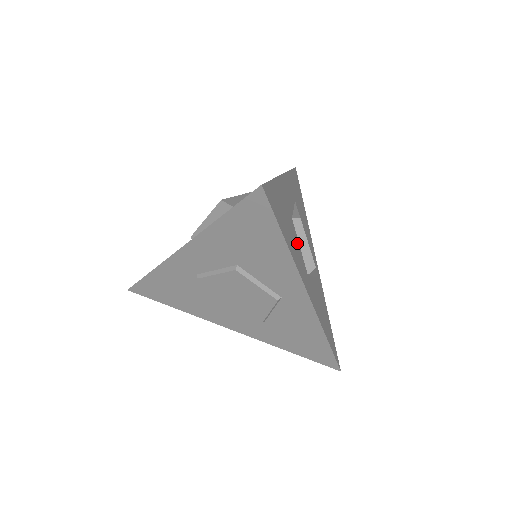
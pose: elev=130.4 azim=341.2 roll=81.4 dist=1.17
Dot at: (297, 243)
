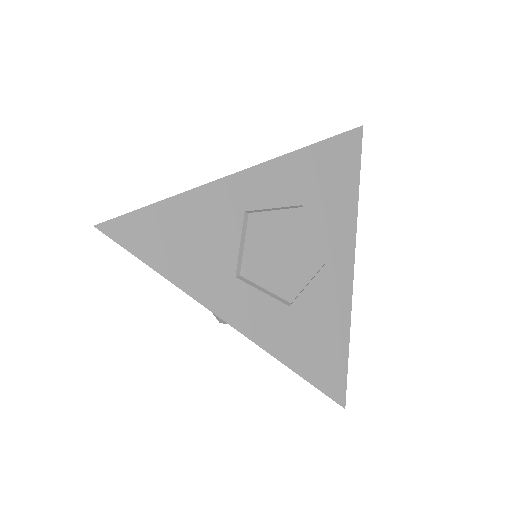
Dot at: occluded
